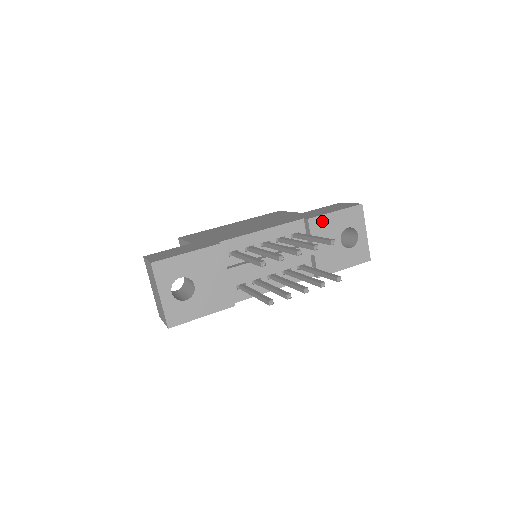
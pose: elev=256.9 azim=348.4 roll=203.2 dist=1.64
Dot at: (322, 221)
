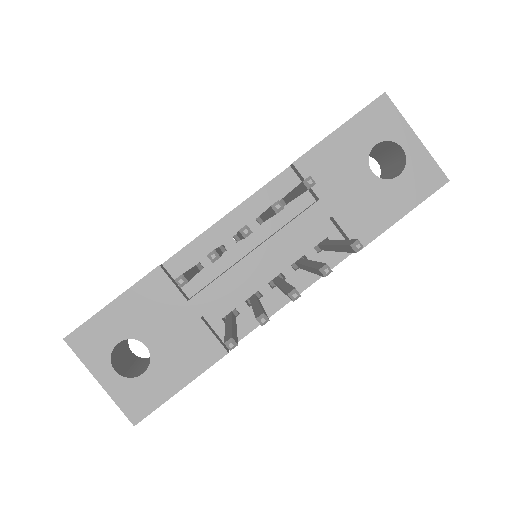
Dot at: (321, 155)
